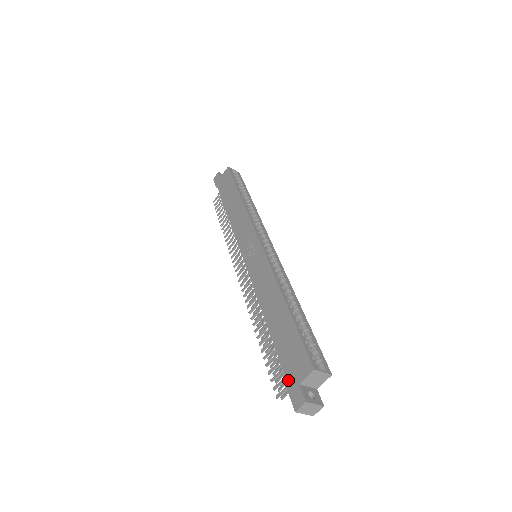
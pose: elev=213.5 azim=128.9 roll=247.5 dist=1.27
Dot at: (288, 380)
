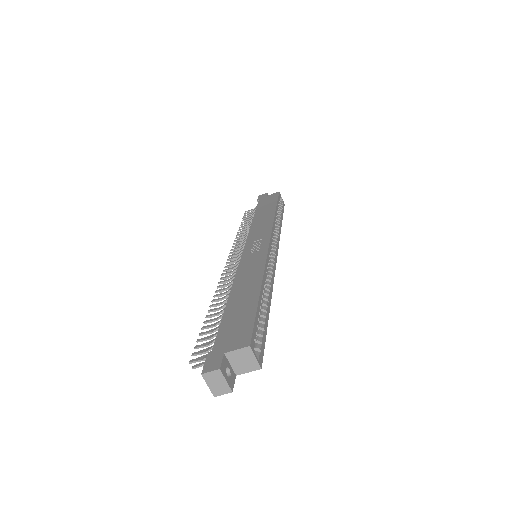
Dot at: (215, 346)
